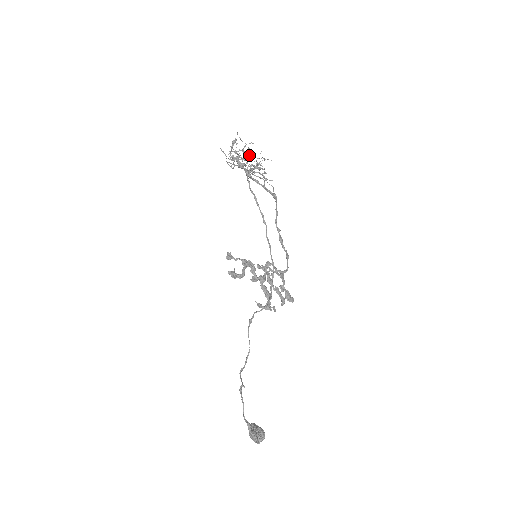
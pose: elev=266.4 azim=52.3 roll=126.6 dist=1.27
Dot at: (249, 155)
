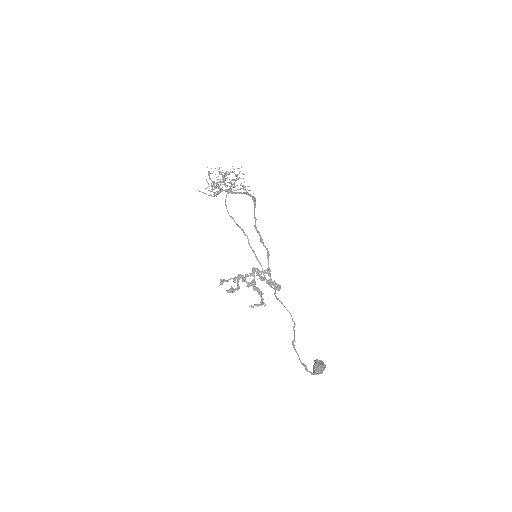
Dot at: (220, 182)
